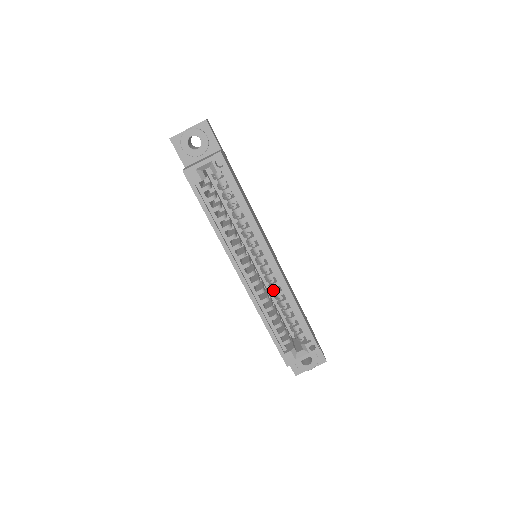
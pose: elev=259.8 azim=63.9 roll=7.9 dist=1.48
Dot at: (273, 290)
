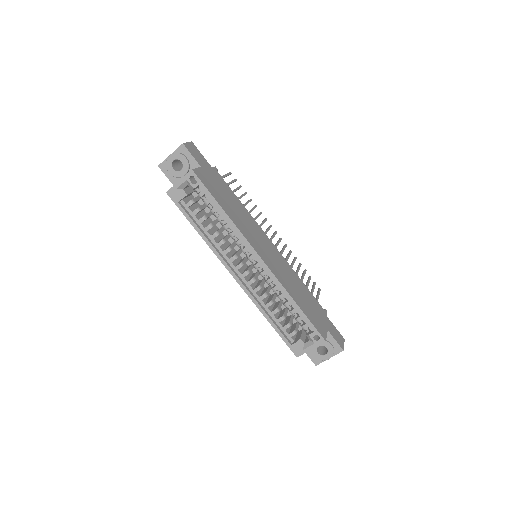
Dot at: (270, 286)
